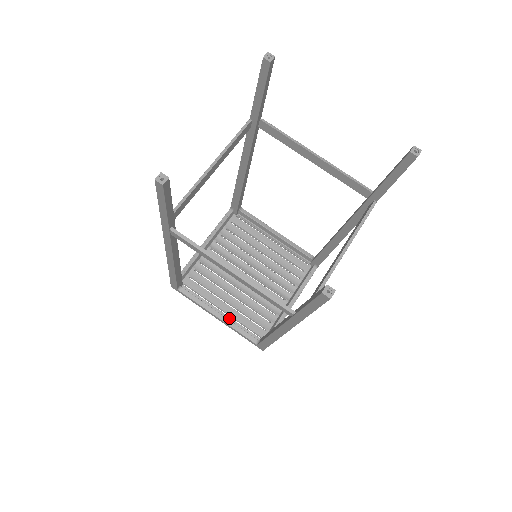
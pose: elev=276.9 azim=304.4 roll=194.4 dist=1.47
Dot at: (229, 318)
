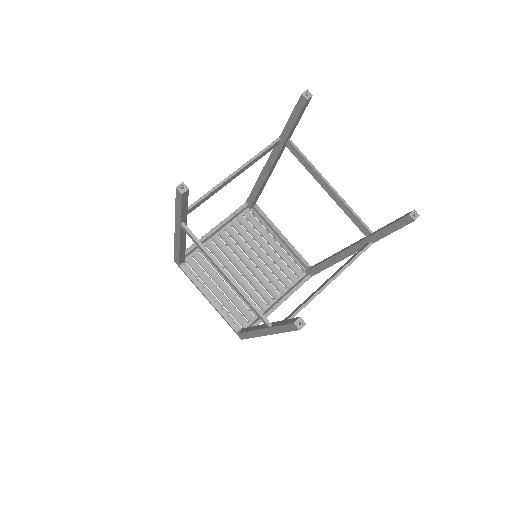
Dot at: (219, 303)
